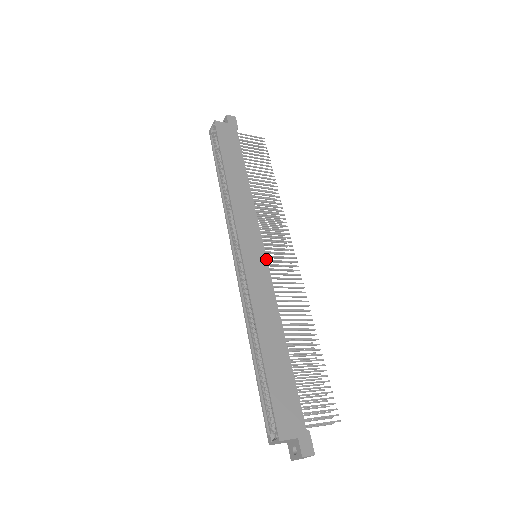
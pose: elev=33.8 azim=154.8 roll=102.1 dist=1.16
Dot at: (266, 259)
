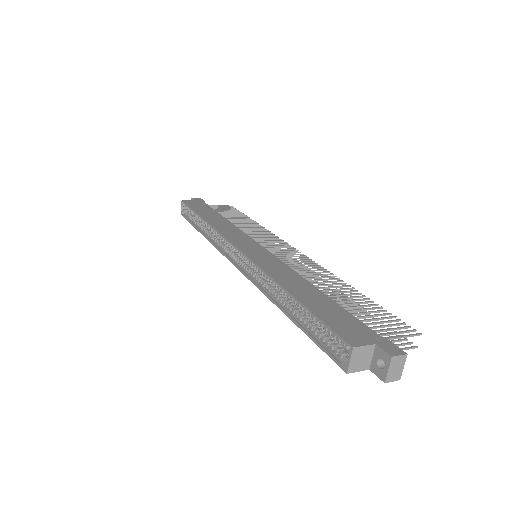
Dot at: (266, 250)
